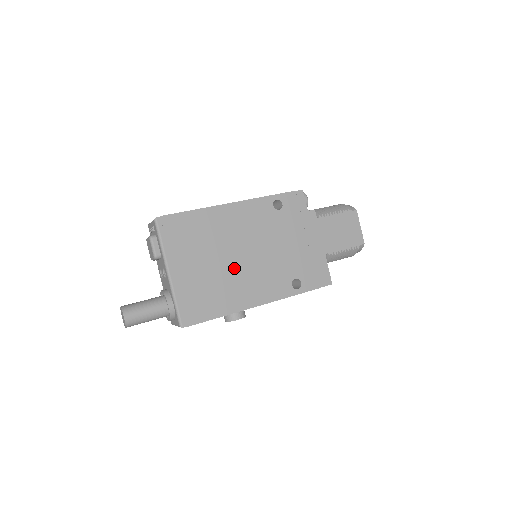
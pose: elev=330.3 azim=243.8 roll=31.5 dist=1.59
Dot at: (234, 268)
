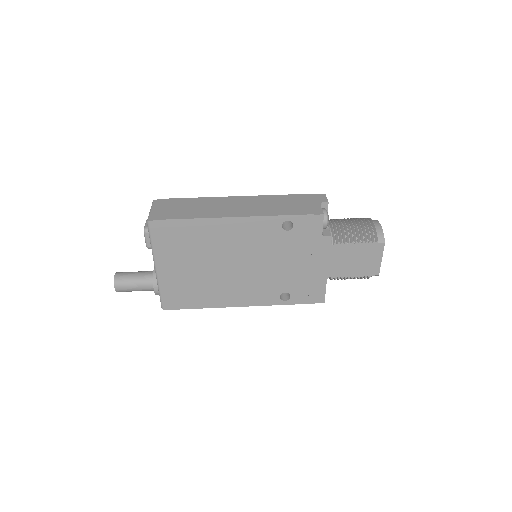
Dot at: (222, 274)
